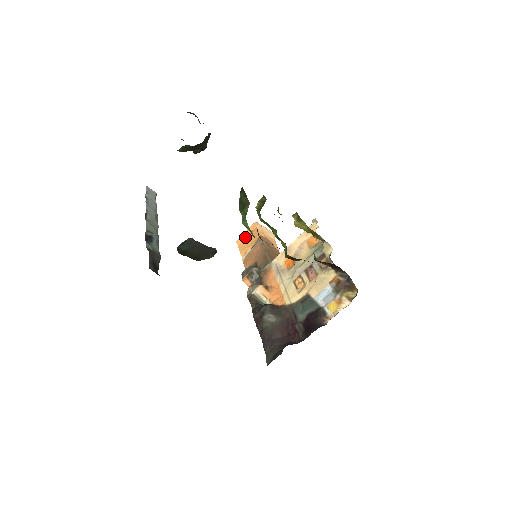
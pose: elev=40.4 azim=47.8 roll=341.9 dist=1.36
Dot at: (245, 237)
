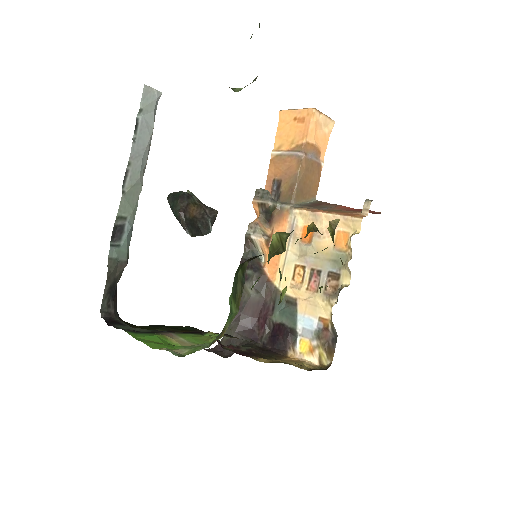
Dot at: (292, 118)
